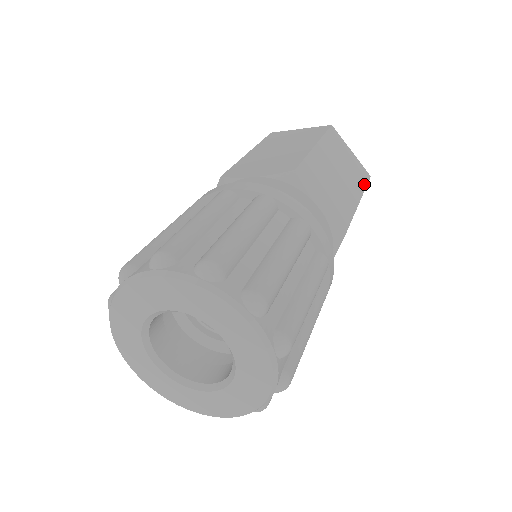
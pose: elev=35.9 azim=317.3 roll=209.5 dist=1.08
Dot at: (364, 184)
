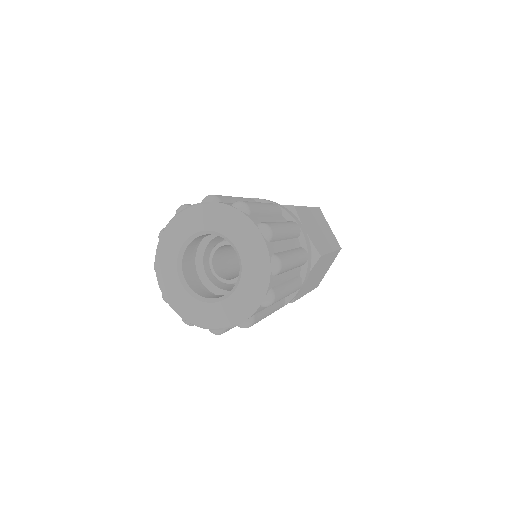
Dot at: (336, 248)
